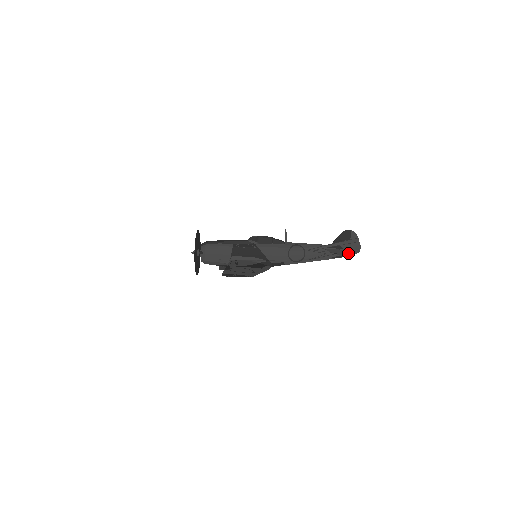
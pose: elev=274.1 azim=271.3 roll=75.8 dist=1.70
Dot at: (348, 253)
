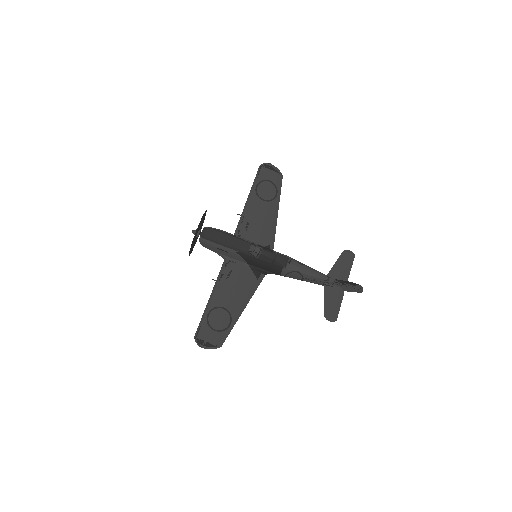
Dot at: (339, 308)
